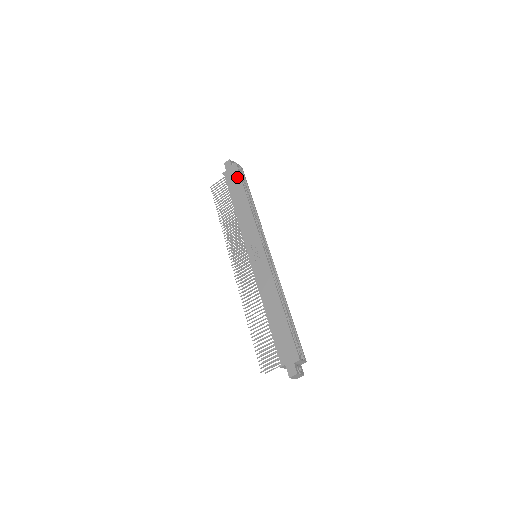
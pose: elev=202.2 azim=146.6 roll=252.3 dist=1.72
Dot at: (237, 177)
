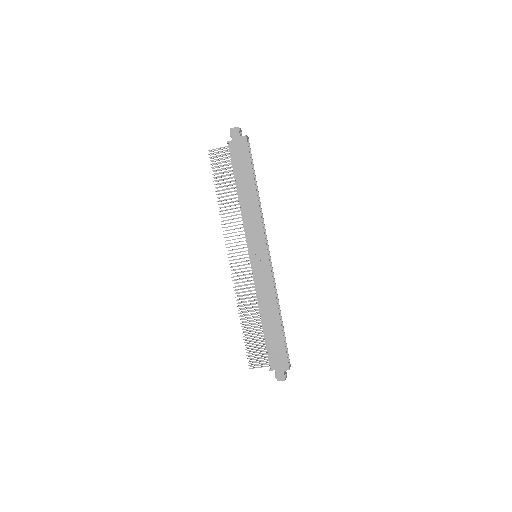
Dot at: (246, 156)
